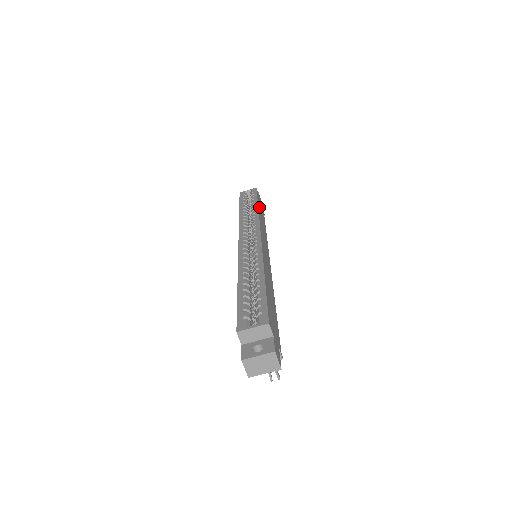
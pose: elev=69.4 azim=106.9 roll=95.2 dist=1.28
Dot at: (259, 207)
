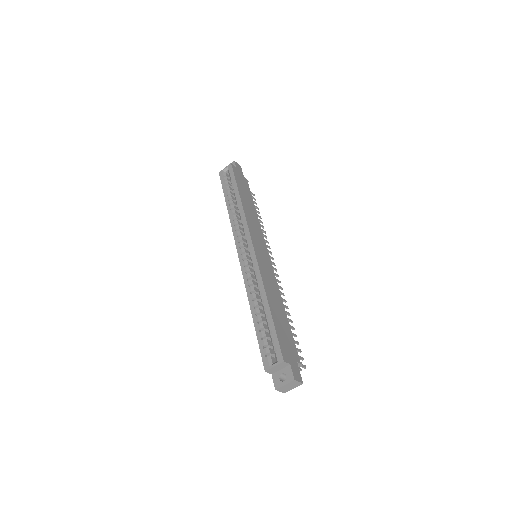
Dot at: (241, 192)
